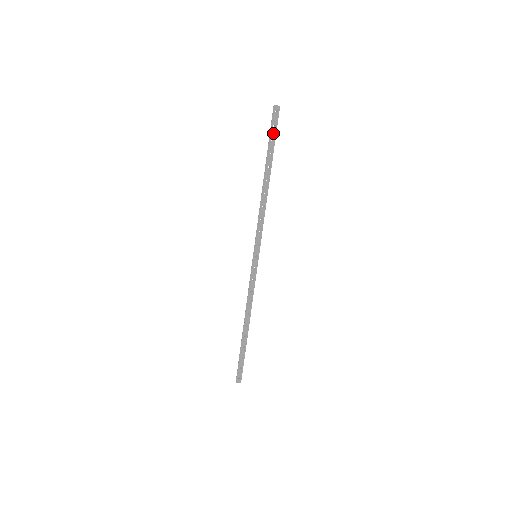
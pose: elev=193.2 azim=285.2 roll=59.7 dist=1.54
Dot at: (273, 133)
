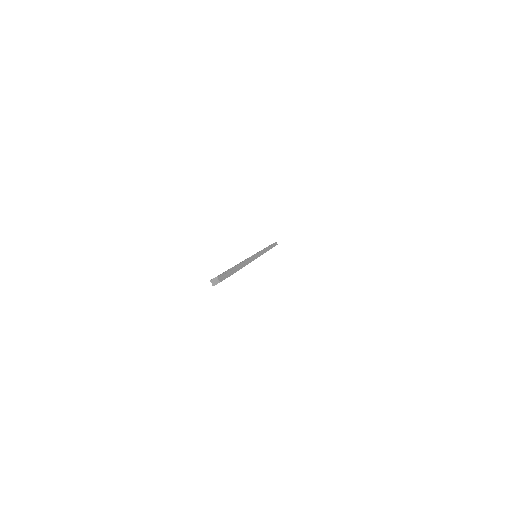
Dot at: occluded
